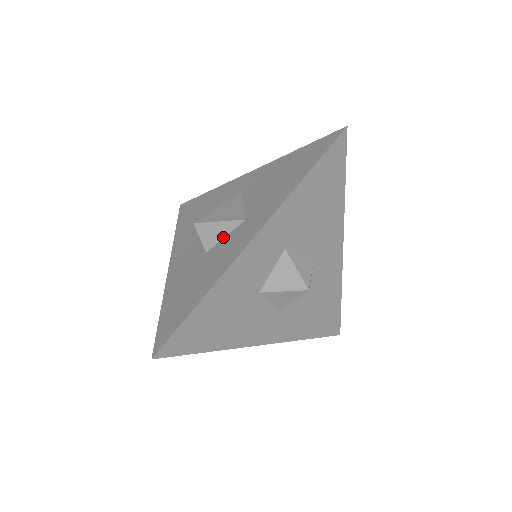
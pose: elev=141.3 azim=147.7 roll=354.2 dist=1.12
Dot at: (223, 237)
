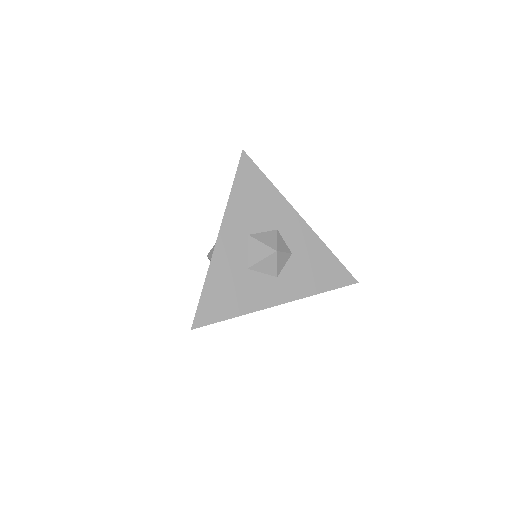
Dot at: occluded
